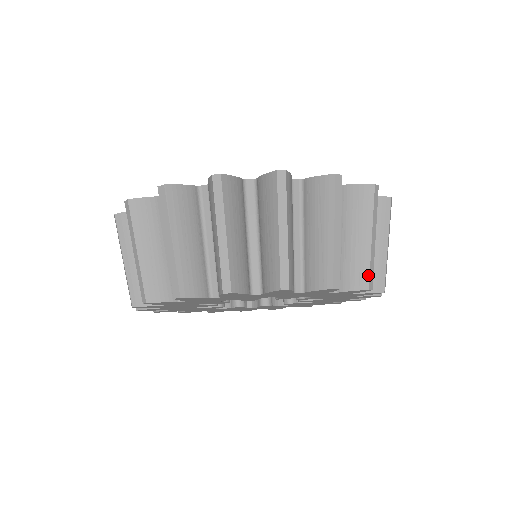
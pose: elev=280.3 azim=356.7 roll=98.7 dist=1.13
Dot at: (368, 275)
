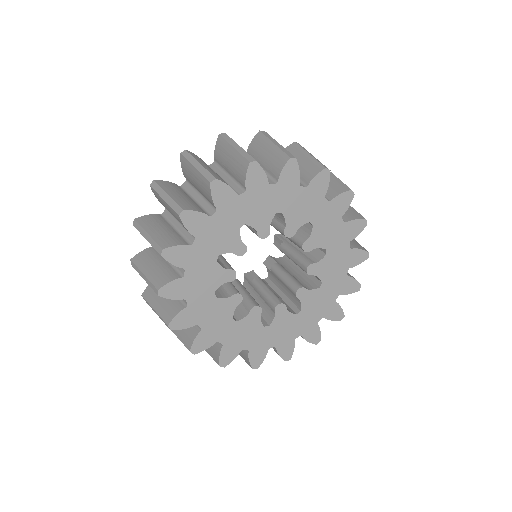
Dot at: (285, 154)
